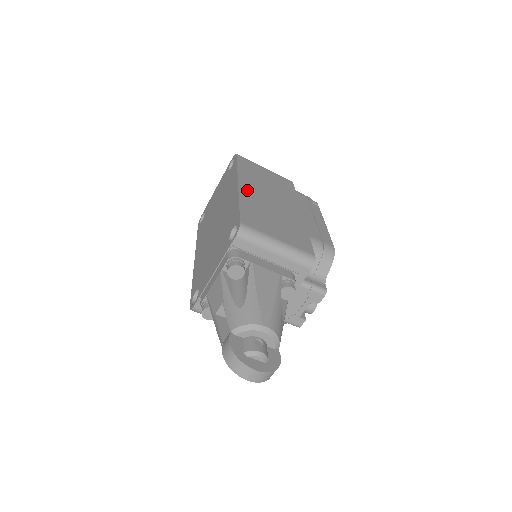
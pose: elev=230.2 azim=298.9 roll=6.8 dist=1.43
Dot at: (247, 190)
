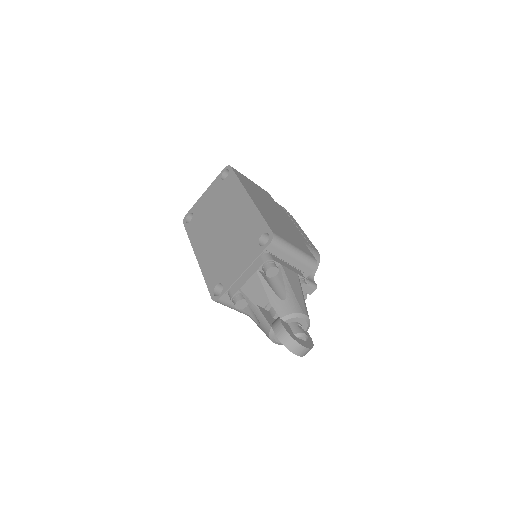
Dot at: (257, 202)
